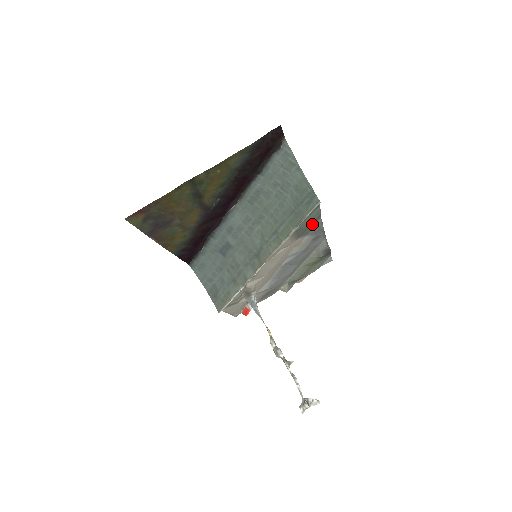
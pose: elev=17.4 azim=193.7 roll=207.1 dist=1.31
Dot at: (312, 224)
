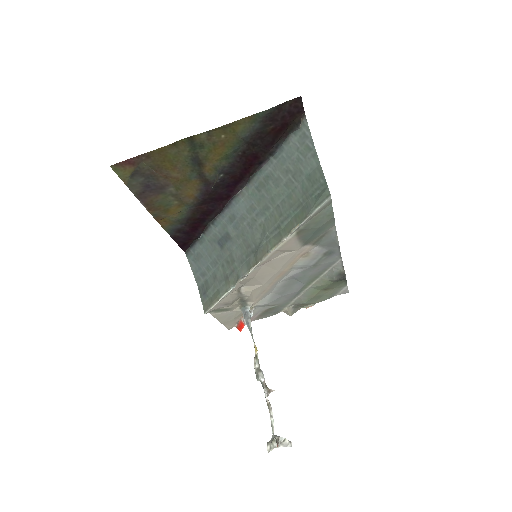
Dot at: (323, 229)
